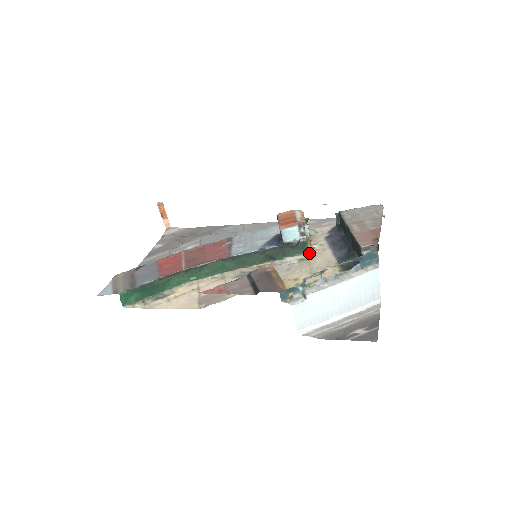
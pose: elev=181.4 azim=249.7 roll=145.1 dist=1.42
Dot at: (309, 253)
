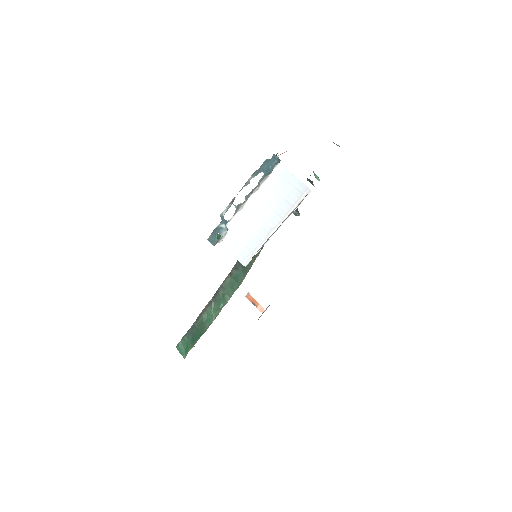
Dot at: occluded
